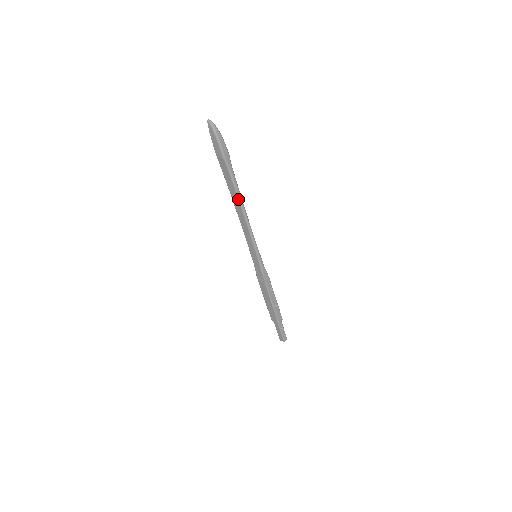
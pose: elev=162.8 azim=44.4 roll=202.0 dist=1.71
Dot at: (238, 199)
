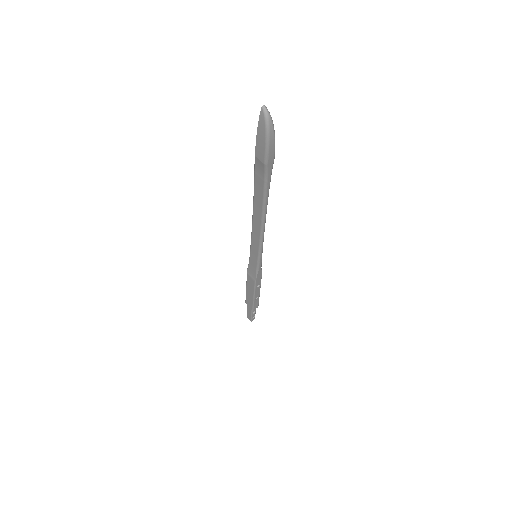
Dot at: (262, 207)
